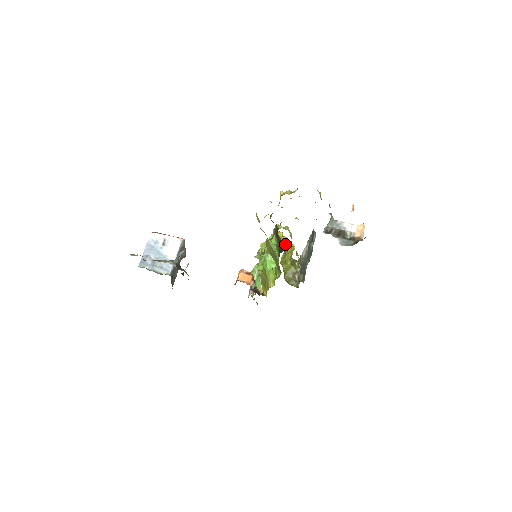
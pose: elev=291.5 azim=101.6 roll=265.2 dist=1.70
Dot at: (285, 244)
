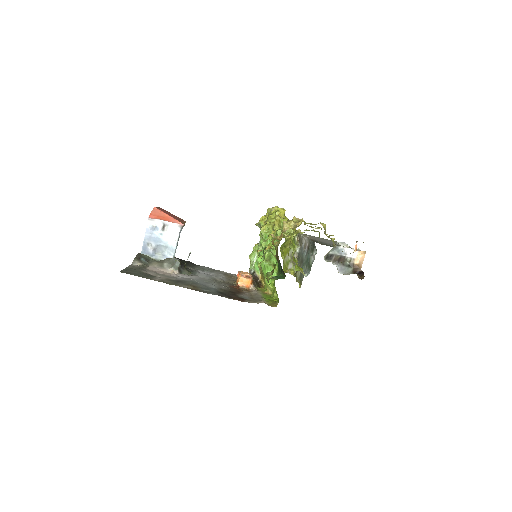
Dot at: occluded
